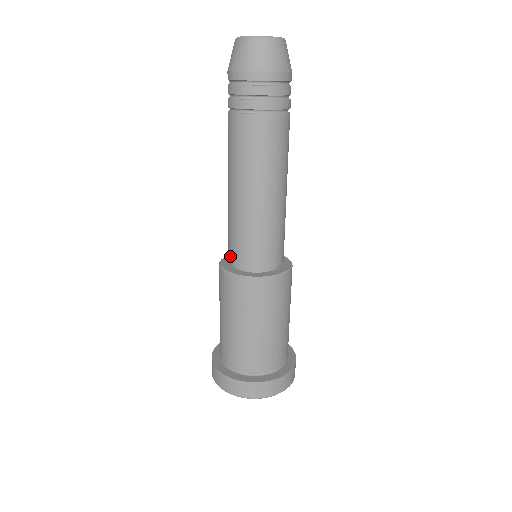
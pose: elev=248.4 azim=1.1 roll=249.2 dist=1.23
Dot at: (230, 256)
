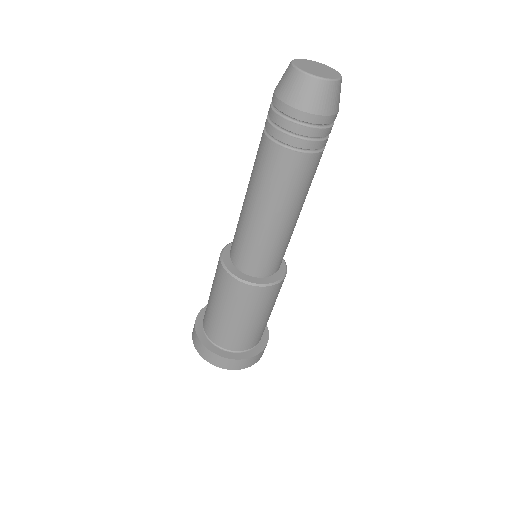
Dot at: (241, 264)
